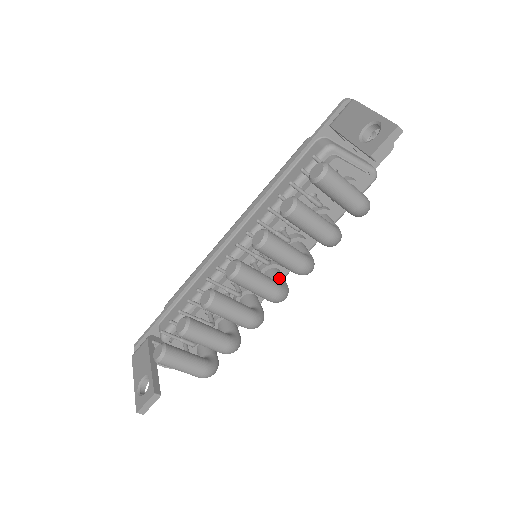
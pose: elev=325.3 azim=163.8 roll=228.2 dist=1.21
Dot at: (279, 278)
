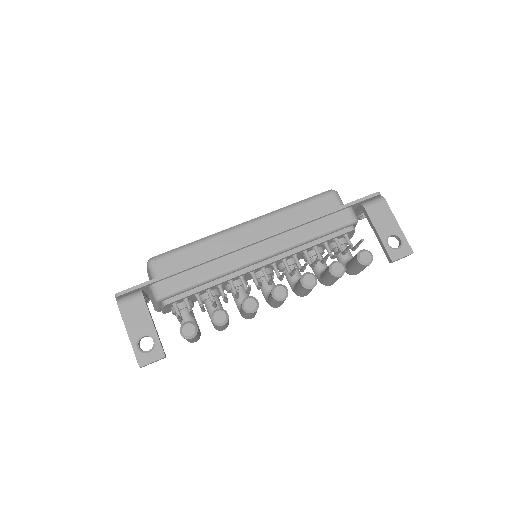
Dot at: occluded
